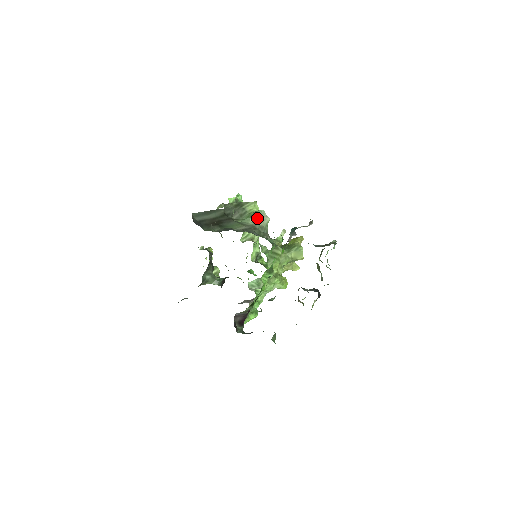
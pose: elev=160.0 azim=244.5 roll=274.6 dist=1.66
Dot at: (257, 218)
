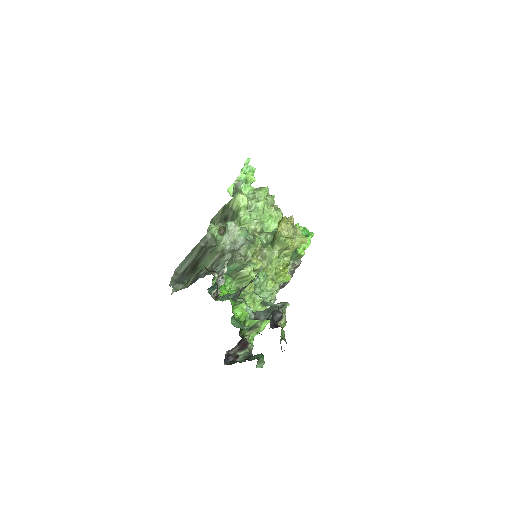
Dot at: (227, 234)
